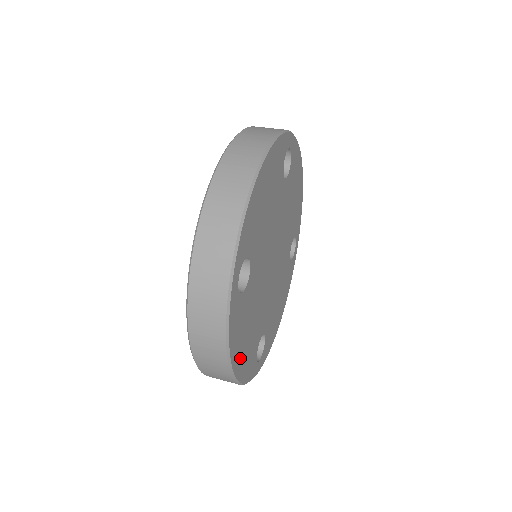
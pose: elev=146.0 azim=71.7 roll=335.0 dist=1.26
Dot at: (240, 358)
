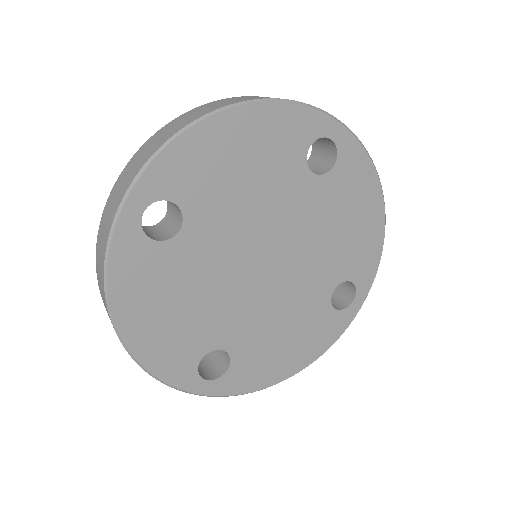
Dot at: (142, 327)
